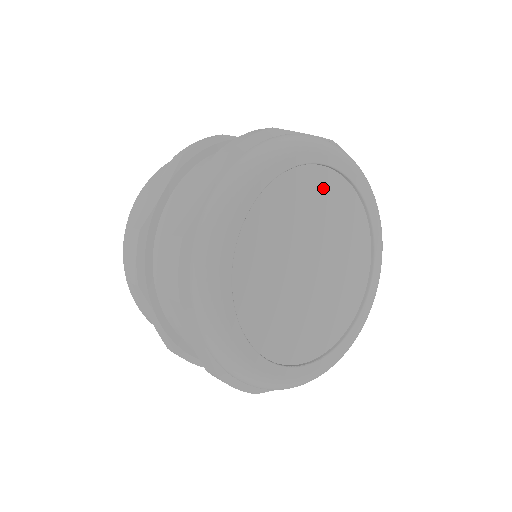
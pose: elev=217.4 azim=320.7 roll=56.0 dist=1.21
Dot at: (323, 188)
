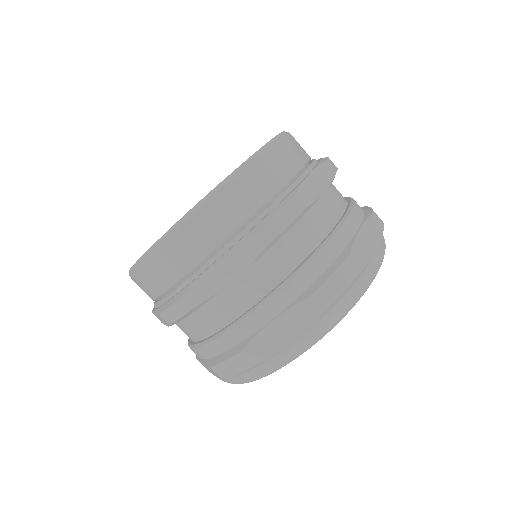
Dot at: occluded
